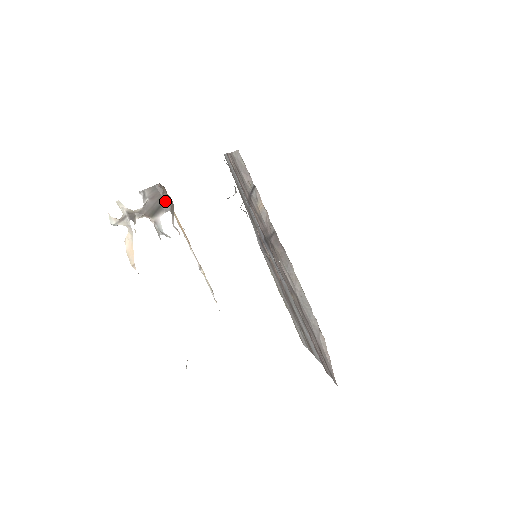
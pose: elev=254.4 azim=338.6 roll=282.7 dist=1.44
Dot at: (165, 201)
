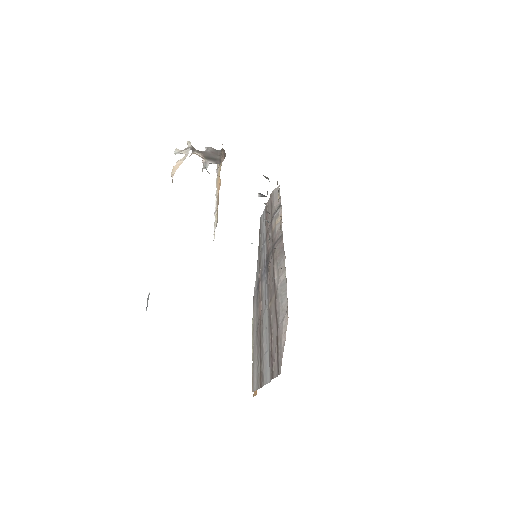
Dot at: (219, 159)
